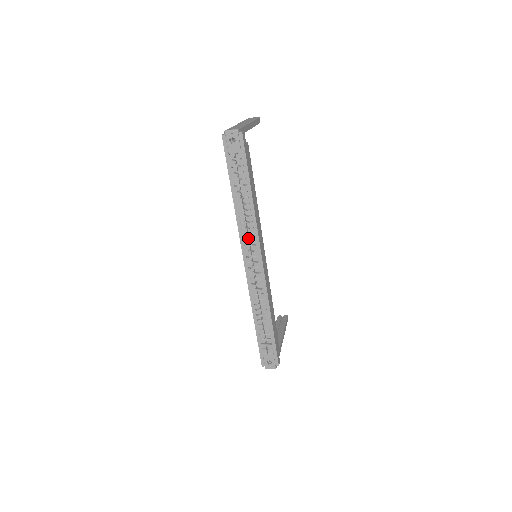
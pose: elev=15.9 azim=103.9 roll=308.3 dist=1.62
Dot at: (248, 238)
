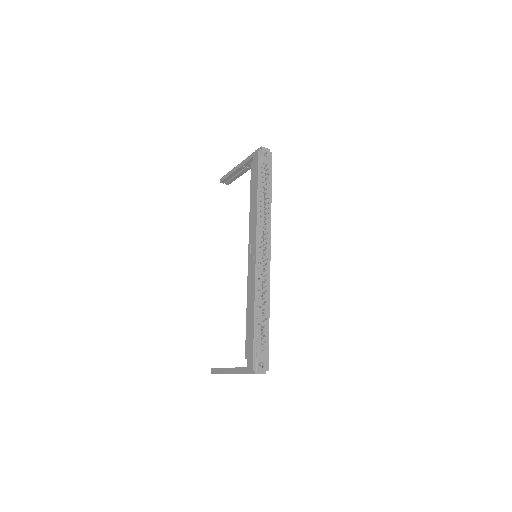
Dot at: (265, 229)
